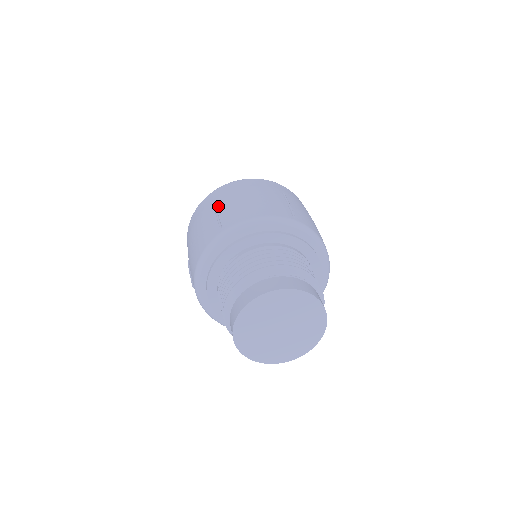
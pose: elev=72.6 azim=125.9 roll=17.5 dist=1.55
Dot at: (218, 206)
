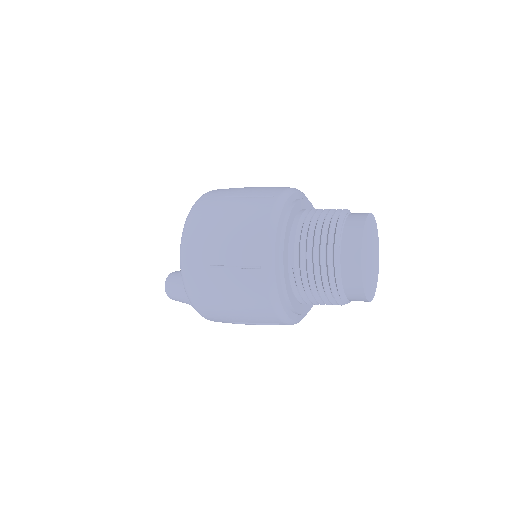
Dot at: (219, 263)
